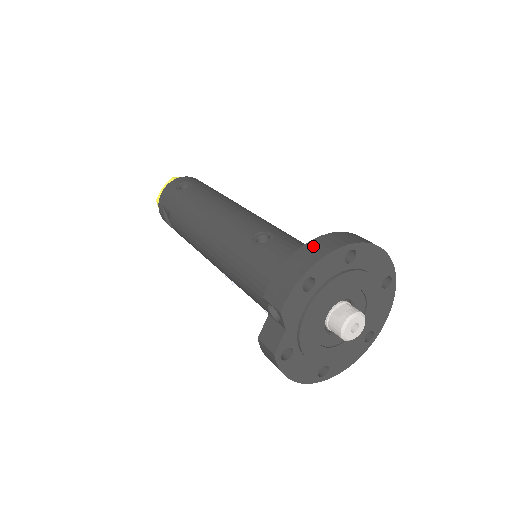
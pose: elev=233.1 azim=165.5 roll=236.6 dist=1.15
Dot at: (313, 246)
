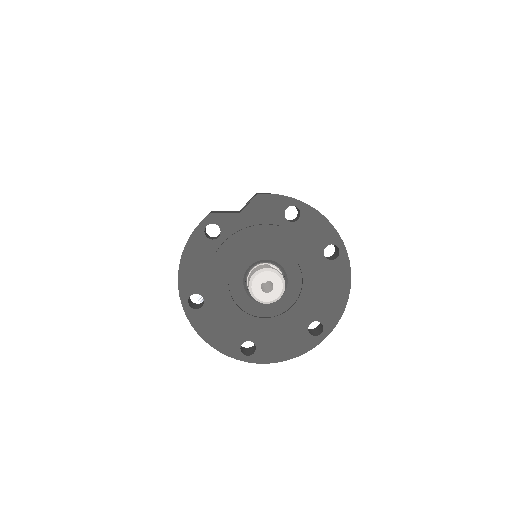
Dot at: occluded
